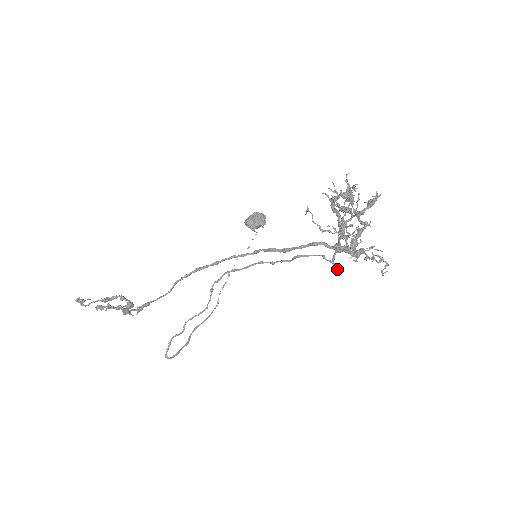
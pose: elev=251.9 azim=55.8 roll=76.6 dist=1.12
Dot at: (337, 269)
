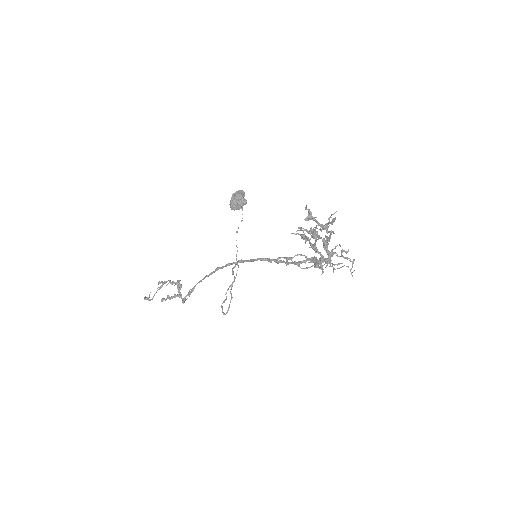
Dot at: occluded
